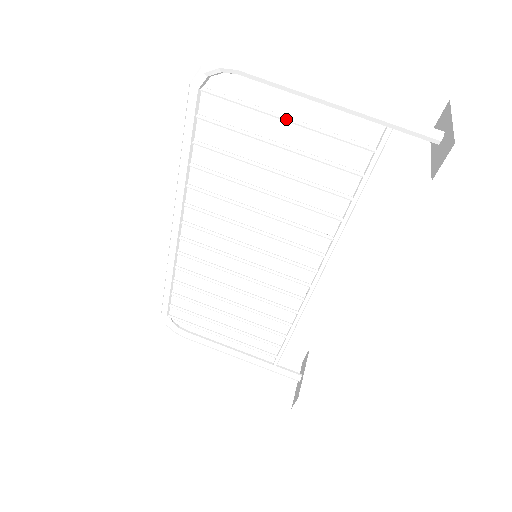
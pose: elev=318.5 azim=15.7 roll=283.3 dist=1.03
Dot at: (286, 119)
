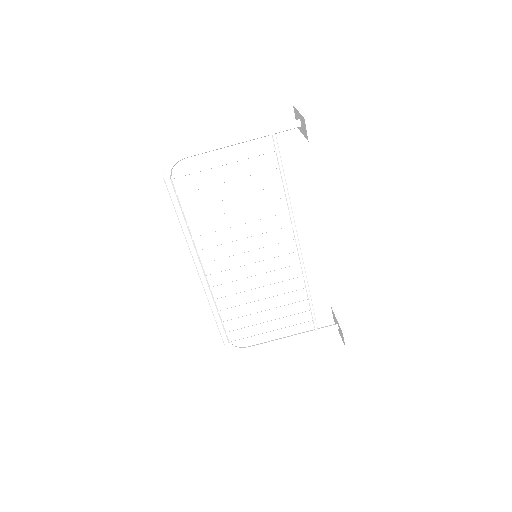
Dot at: (222, 164)
